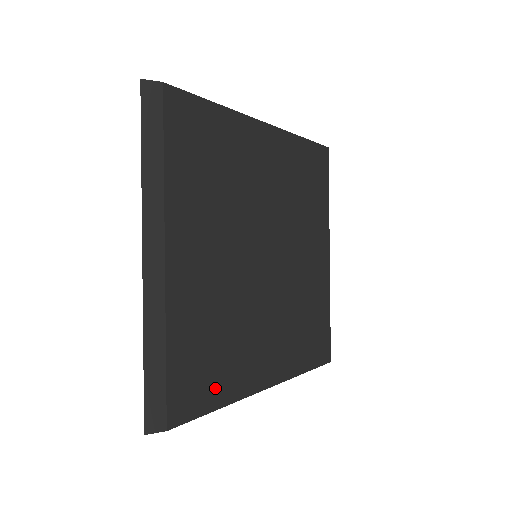
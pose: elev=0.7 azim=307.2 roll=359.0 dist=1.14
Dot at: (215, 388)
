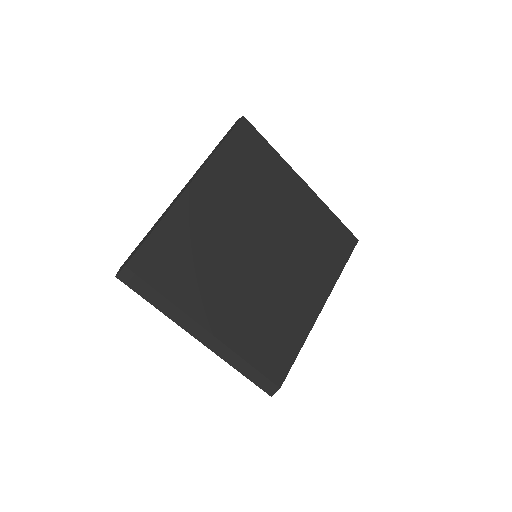
Dot at: (290, 346)
